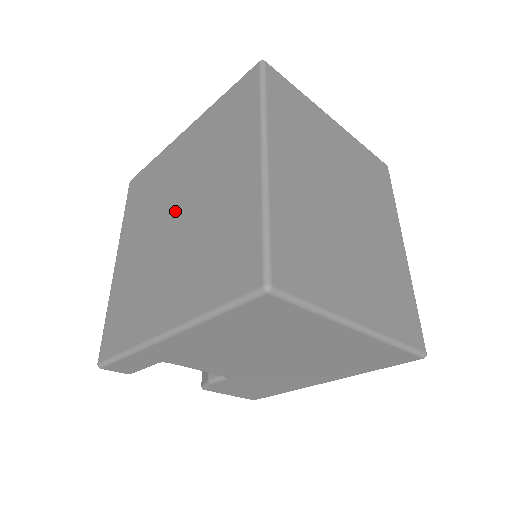
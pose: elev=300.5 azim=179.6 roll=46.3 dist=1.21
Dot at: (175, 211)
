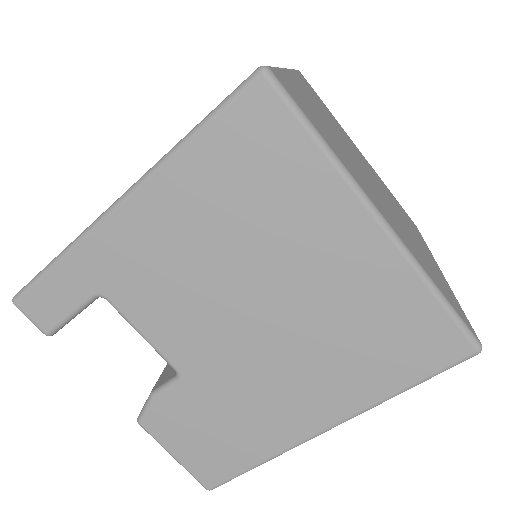
Dot at: occluded
